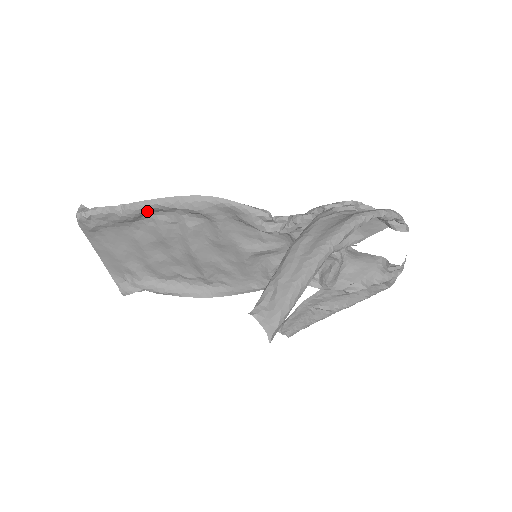
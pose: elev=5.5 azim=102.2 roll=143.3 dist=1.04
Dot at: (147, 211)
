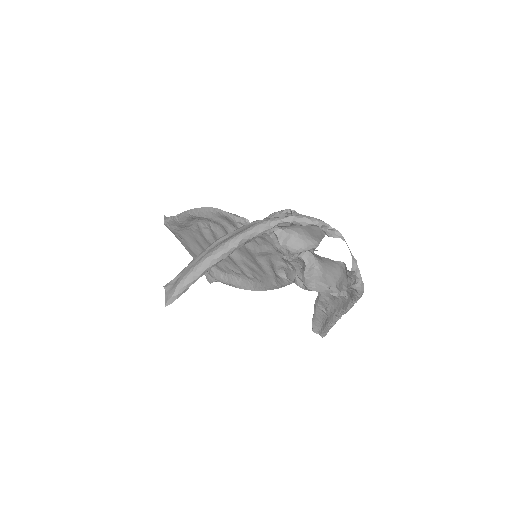
Dot at: (188, 219)
